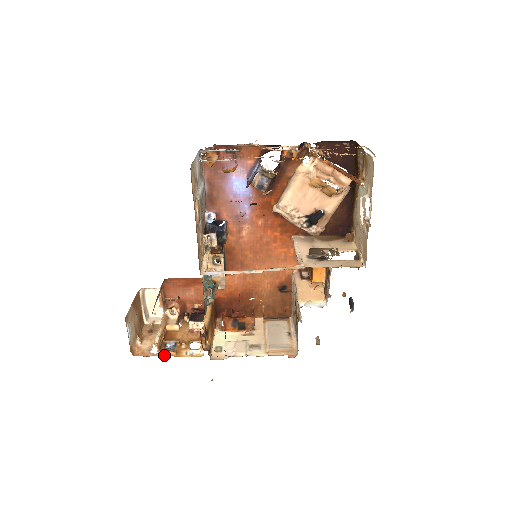
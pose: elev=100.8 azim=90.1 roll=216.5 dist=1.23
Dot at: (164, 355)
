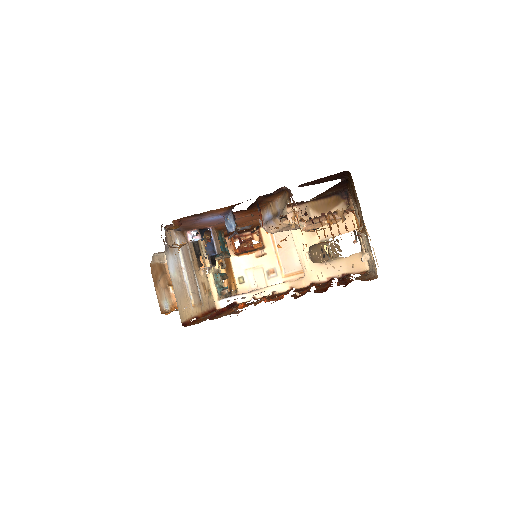
Dot at: occluded
